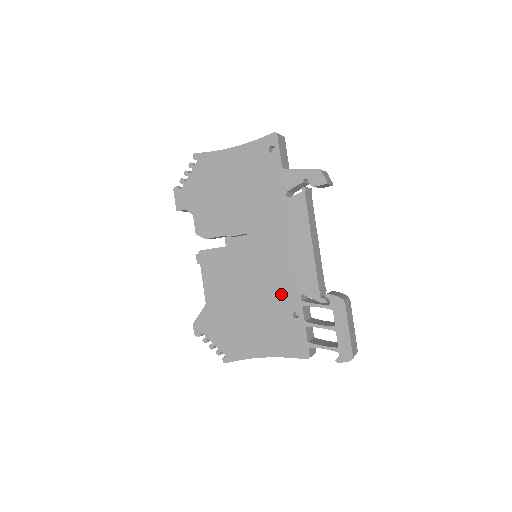
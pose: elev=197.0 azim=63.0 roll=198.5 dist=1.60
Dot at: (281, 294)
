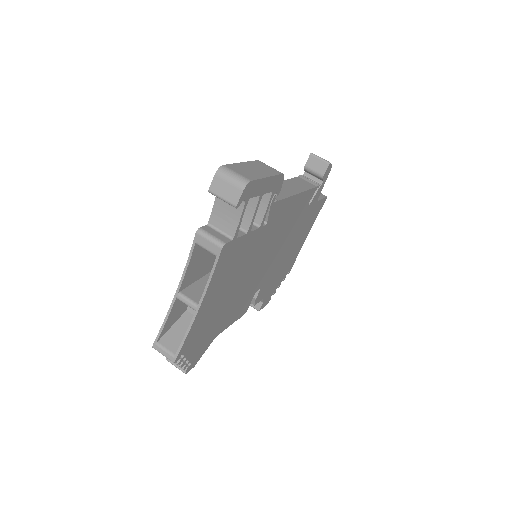
Dot at: occluded
